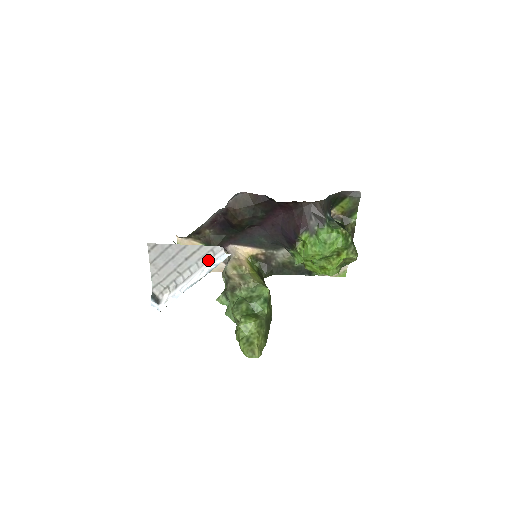
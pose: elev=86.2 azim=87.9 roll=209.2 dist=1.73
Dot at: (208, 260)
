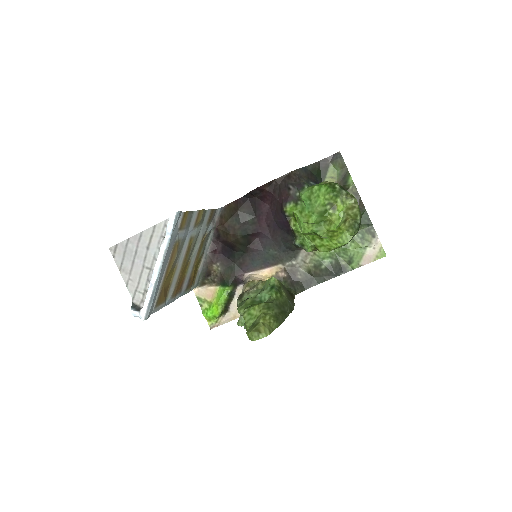
Dot at: (164, 236)
